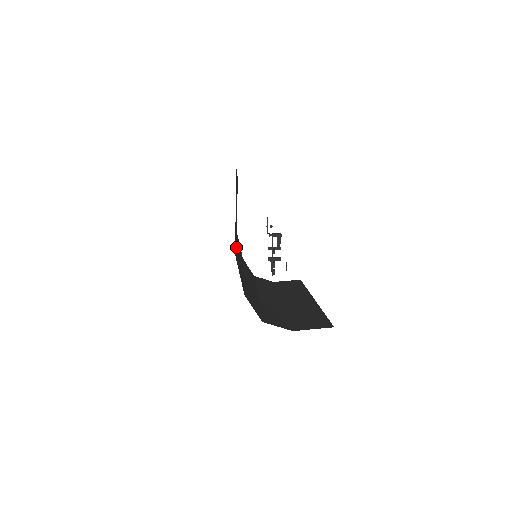
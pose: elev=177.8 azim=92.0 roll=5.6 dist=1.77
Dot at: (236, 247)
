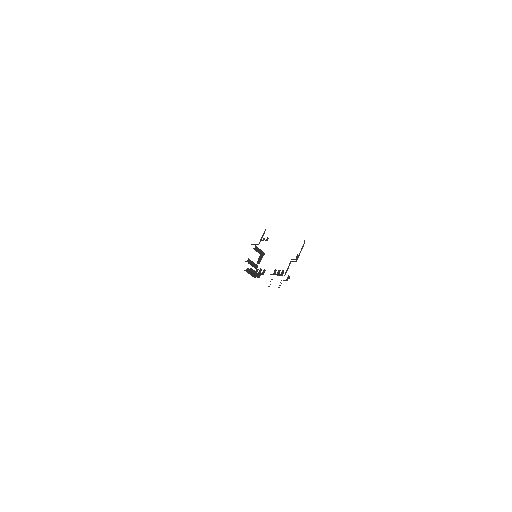
Dot at: occluded
